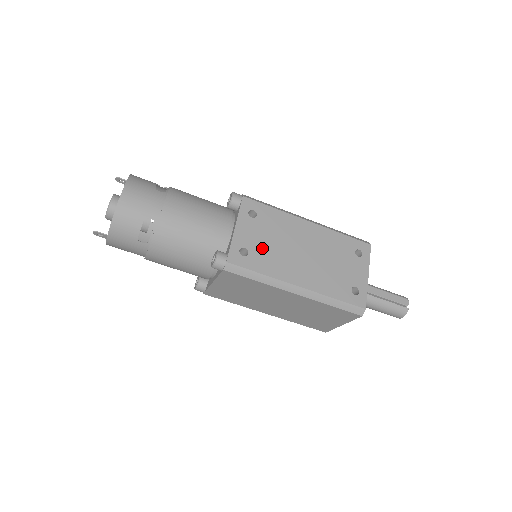
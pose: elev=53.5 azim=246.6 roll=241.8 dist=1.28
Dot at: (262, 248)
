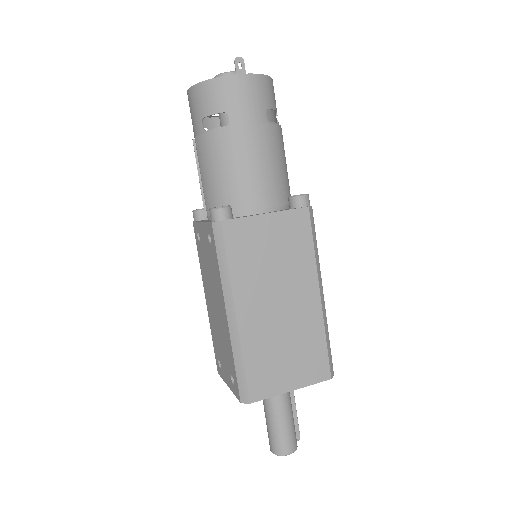
Dot at: occluded
